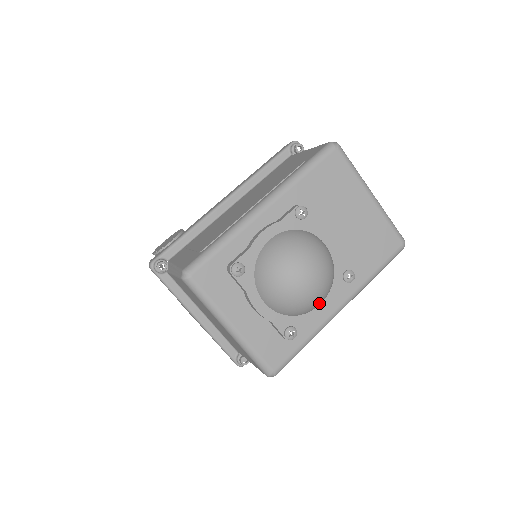
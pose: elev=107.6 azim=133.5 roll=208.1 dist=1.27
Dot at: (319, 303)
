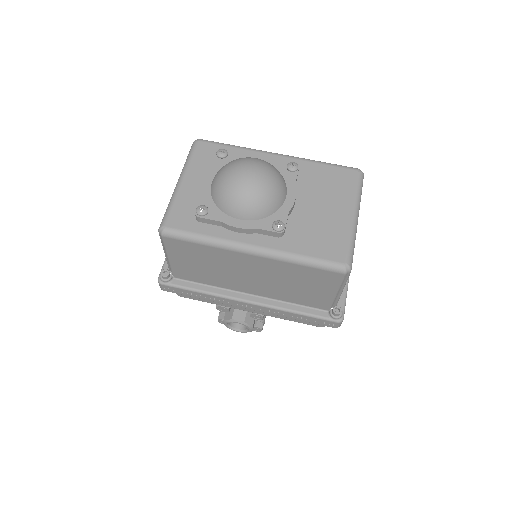
Dot at: (239, 209)
